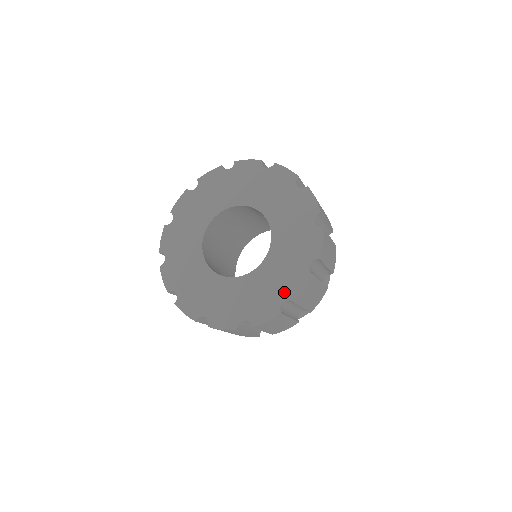
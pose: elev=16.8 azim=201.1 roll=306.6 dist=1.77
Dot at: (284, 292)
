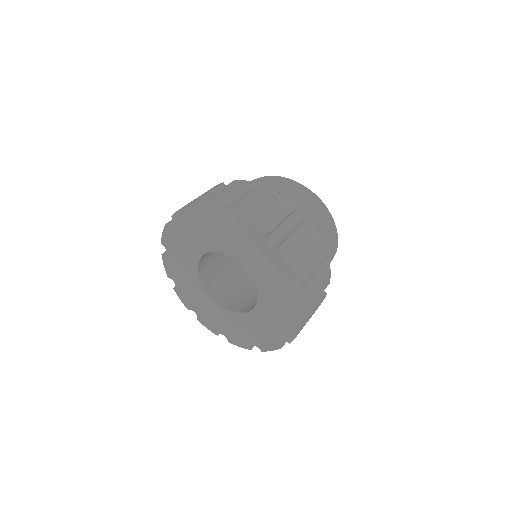
Dot at: (291, 311)
